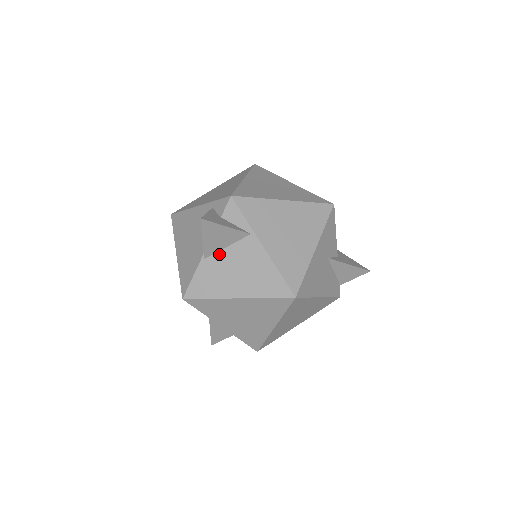
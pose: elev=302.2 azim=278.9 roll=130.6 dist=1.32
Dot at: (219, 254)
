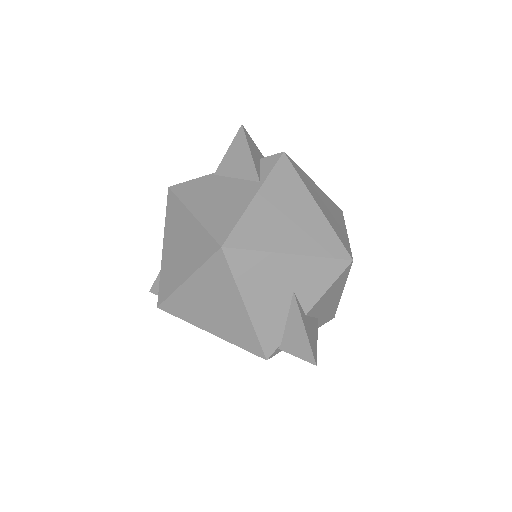
Dot at: (226, 179)
